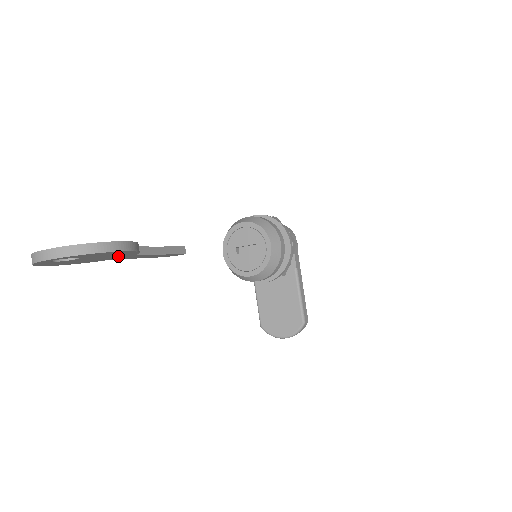
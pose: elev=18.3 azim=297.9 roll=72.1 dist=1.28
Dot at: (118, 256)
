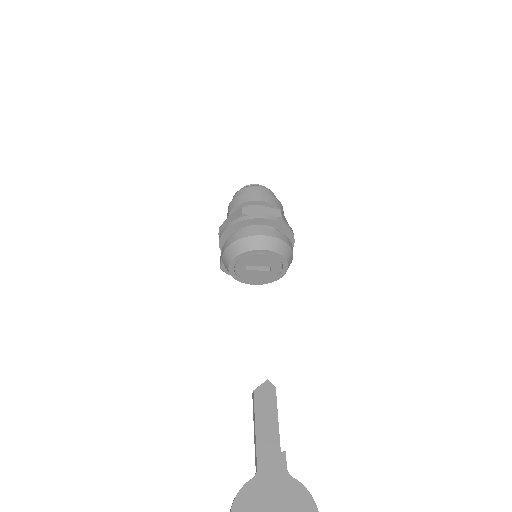
Dot at: (281, 492)
